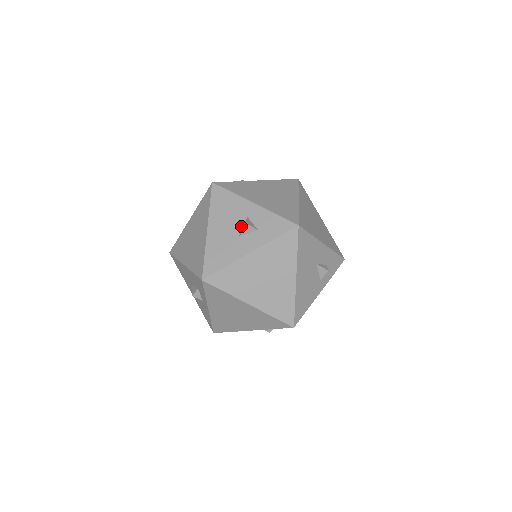
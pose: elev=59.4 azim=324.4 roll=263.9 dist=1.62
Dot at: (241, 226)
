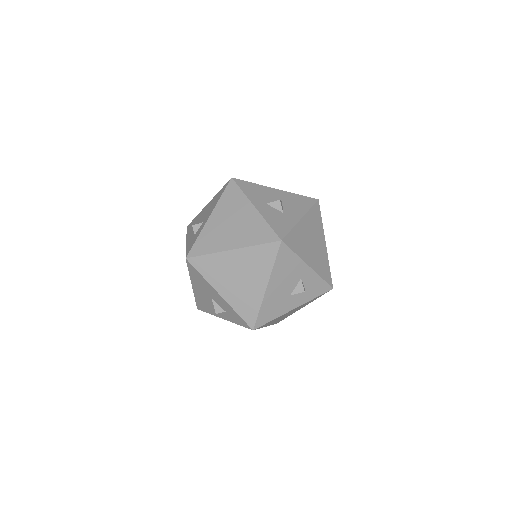
Dot at: (294, 286)
